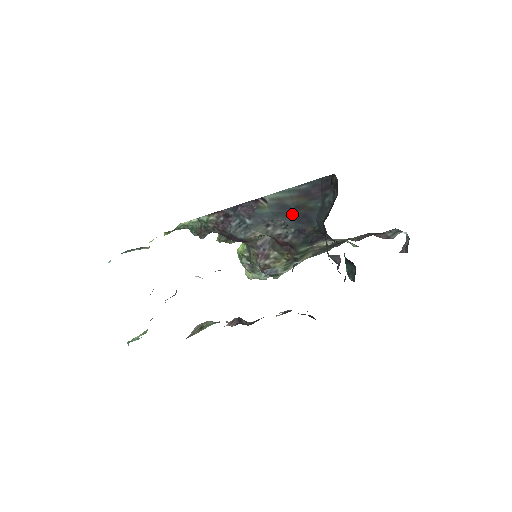
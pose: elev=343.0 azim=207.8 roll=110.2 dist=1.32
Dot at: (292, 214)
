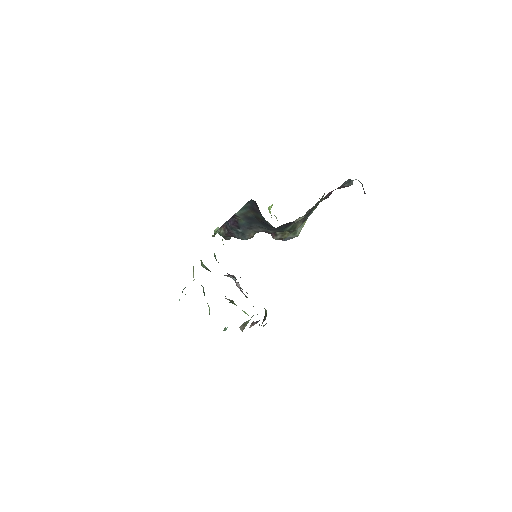
Dot at: (257, 221)
